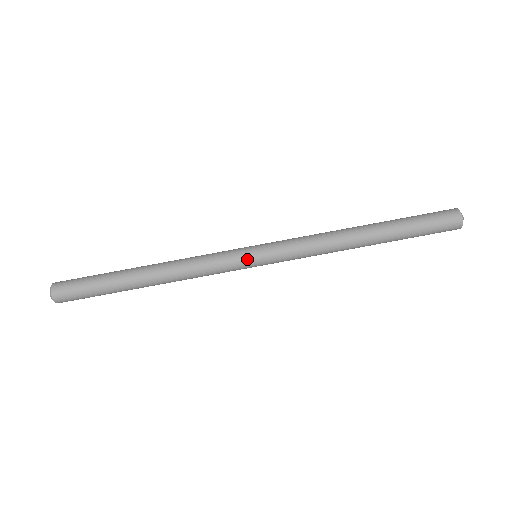
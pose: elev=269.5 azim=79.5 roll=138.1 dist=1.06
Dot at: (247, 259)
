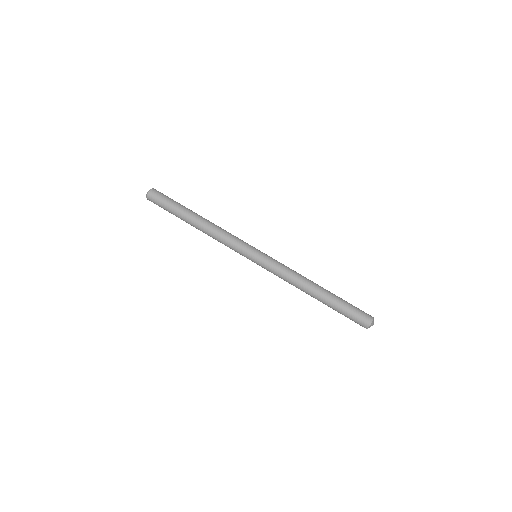
Dot at: (248, 256)
